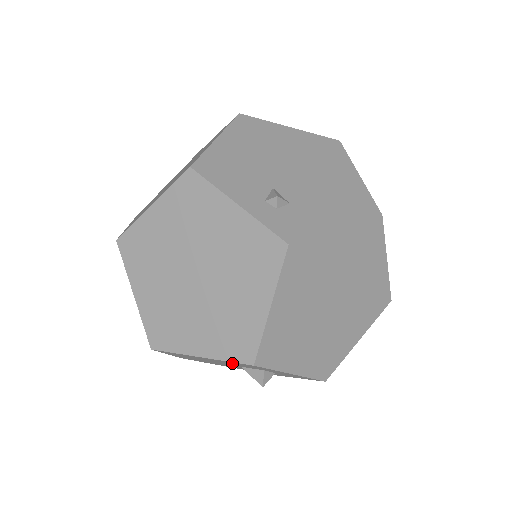
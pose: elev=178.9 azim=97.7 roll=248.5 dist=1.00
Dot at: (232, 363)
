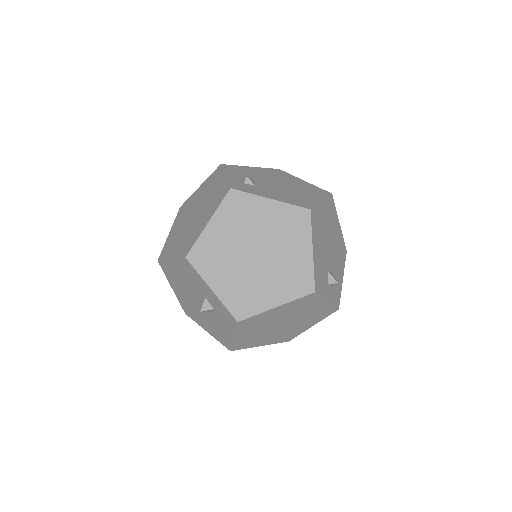
Dot at: (185, 272)
